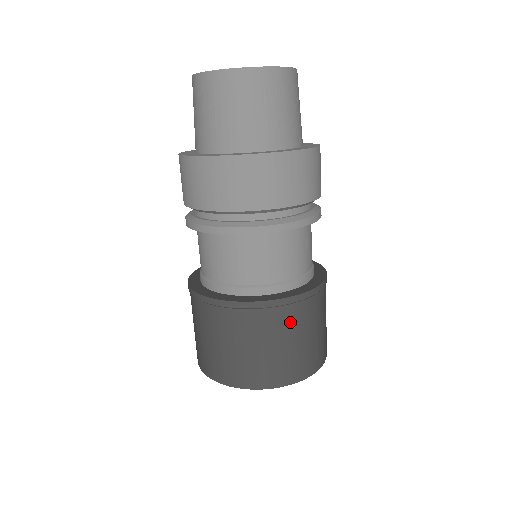
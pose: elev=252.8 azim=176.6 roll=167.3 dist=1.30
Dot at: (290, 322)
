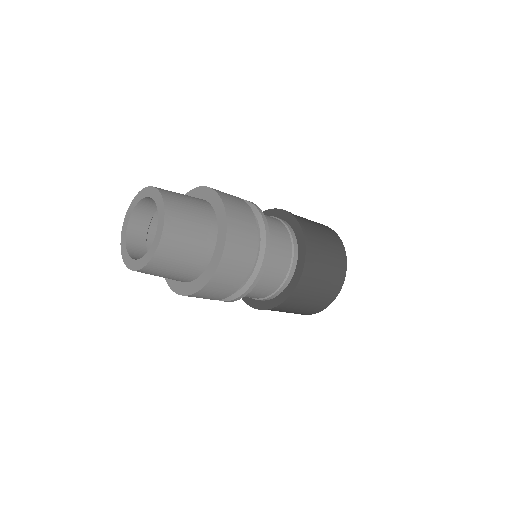
Dot at: (317, 261)
